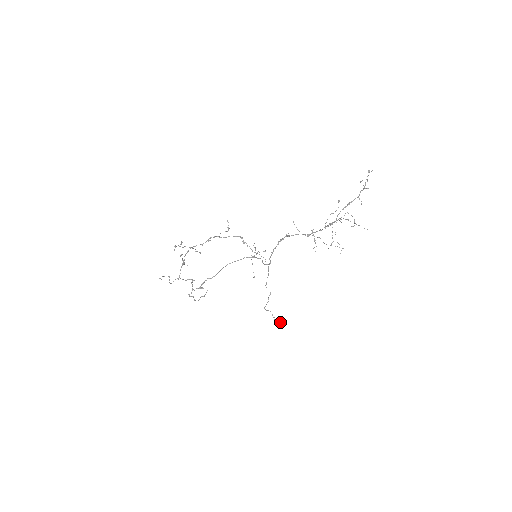
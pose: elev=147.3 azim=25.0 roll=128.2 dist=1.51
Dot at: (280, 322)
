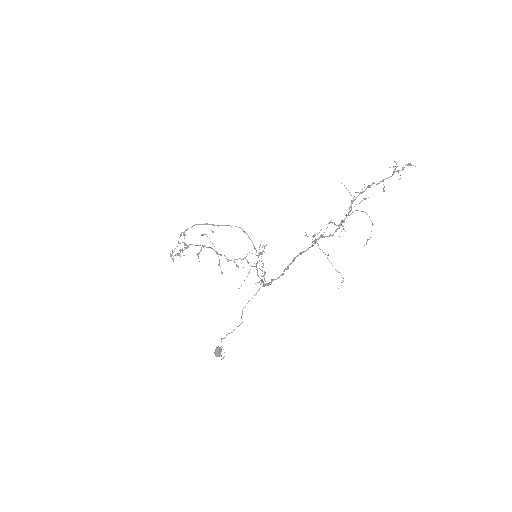
Dot at: (219, 349)
